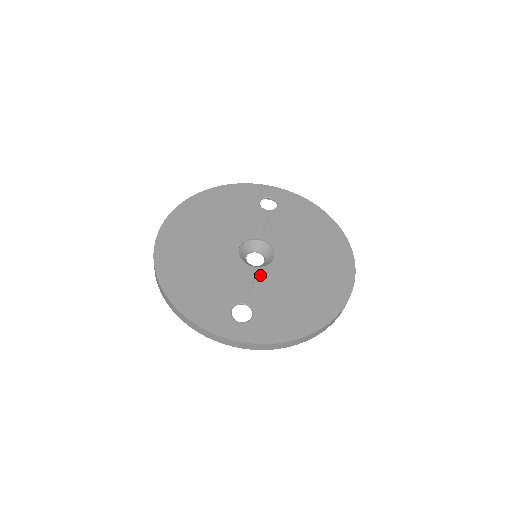
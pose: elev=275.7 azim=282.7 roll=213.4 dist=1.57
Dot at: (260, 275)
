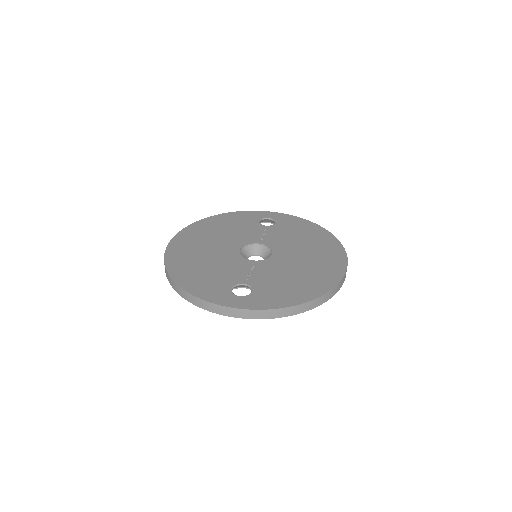
Dot at: (259, 265)
